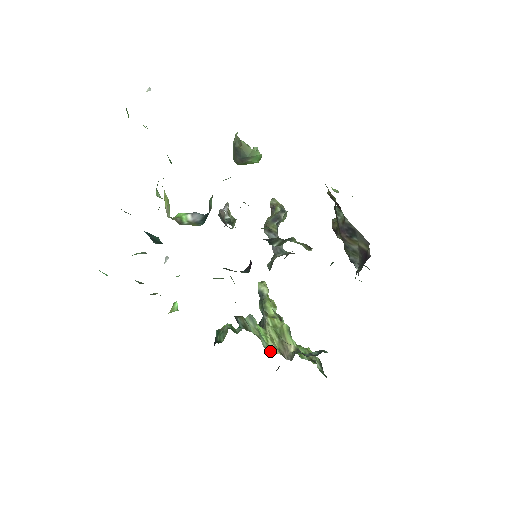
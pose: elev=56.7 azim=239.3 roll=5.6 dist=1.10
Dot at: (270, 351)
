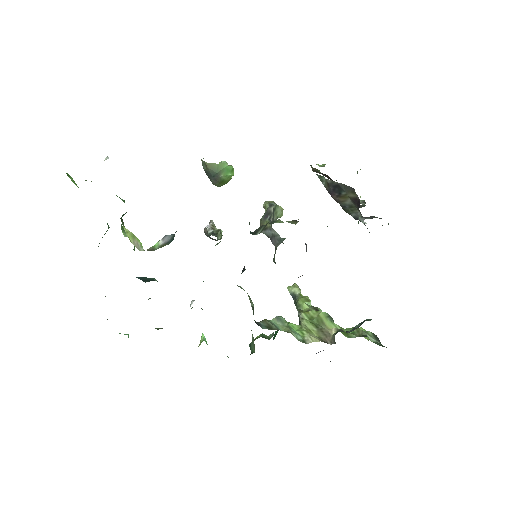
Dot at: (307, 342)
